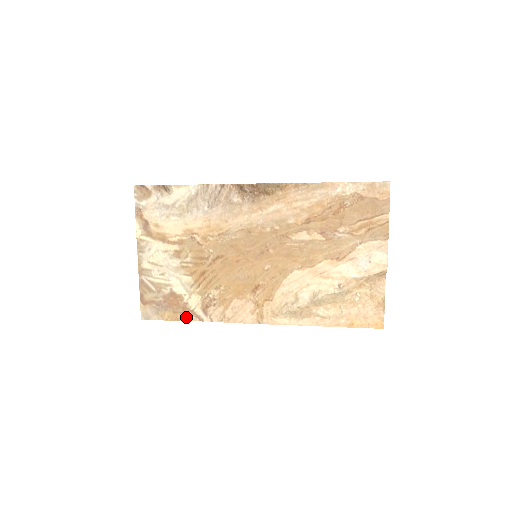
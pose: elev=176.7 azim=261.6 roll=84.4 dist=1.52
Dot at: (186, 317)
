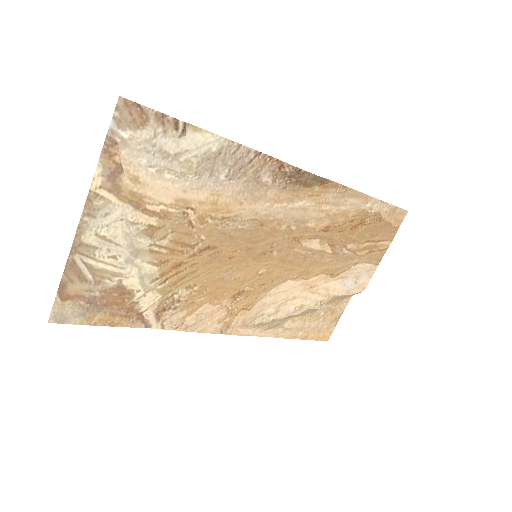
Dot at: (128, 322)
